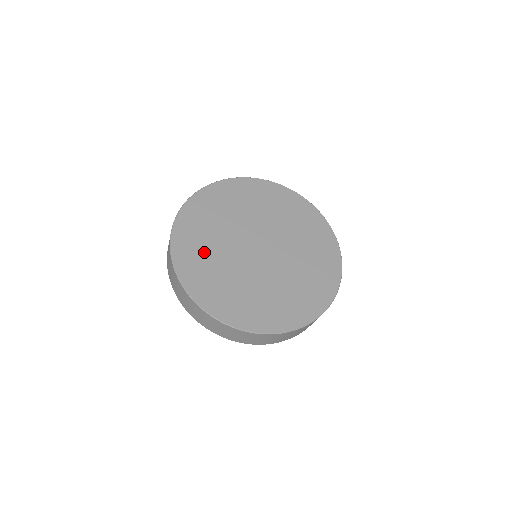
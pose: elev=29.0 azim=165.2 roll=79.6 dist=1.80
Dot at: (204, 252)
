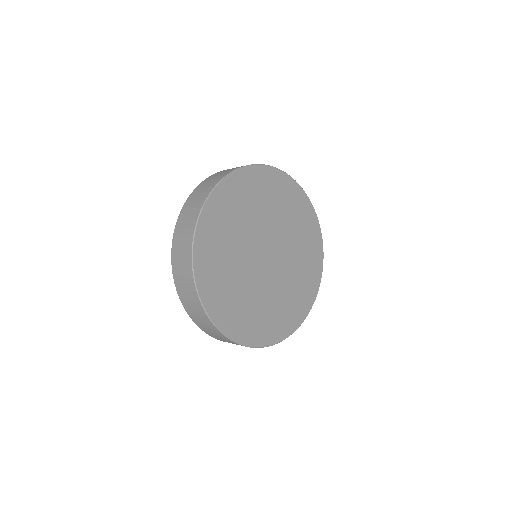
Dot at: (240, 305)
